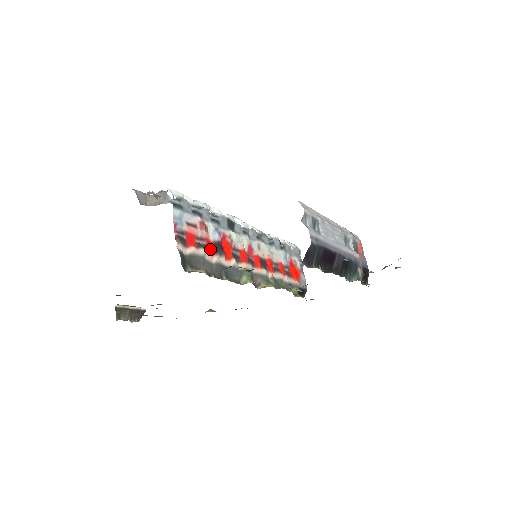
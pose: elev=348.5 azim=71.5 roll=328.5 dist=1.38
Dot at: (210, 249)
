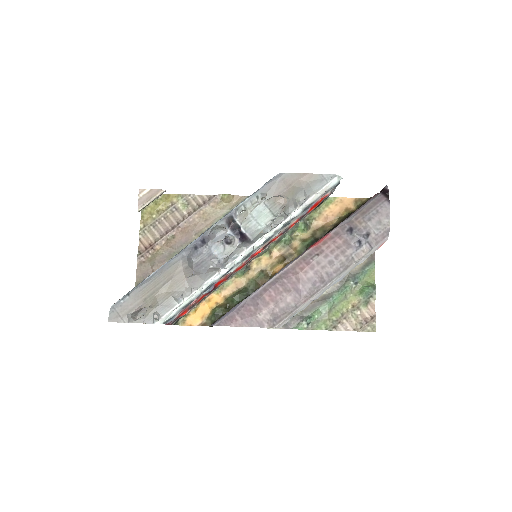
Dot at: (202, 298)
